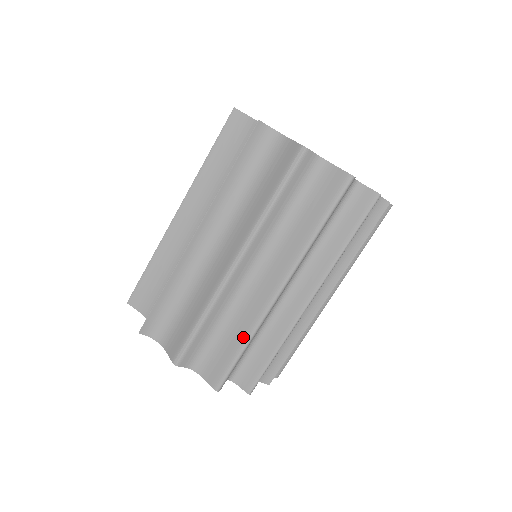
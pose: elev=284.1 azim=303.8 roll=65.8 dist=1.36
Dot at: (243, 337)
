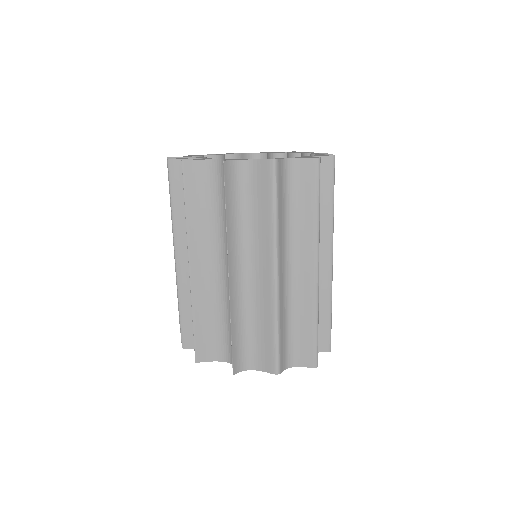
Dot at: (312, 319)
